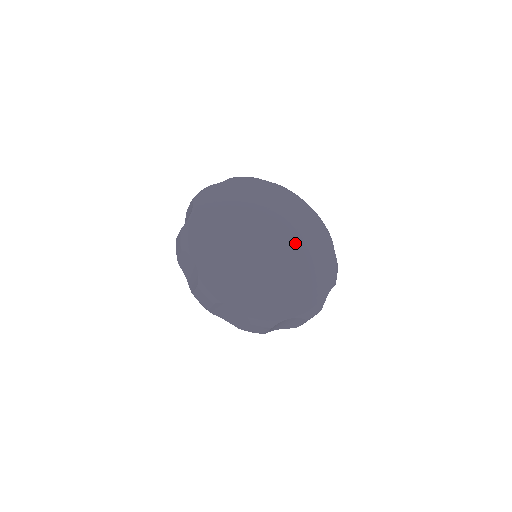
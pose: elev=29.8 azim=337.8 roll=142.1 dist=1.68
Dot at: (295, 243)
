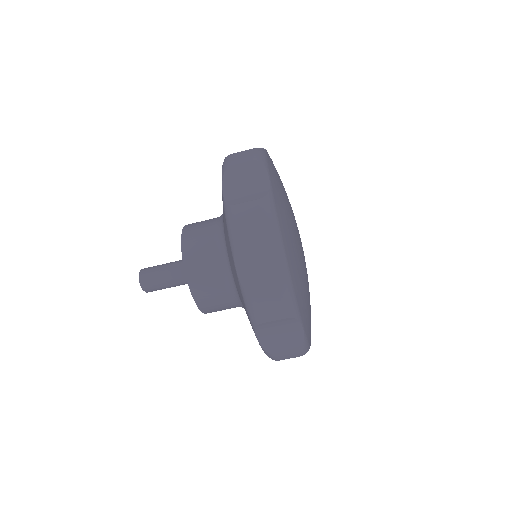
Dot at: occluded
